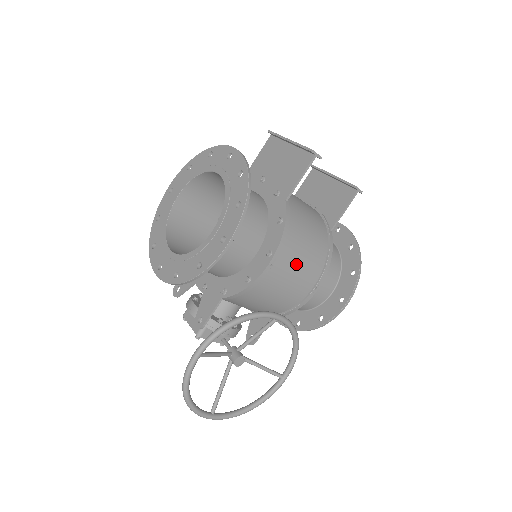
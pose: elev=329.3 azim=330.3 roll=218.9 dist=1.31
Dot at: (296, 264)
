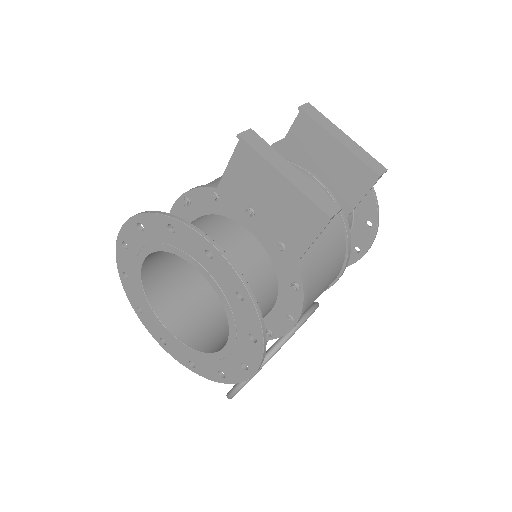
Dot at: (317, 296)
